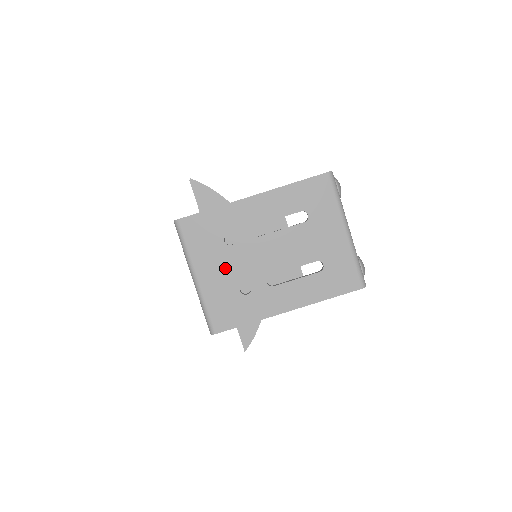
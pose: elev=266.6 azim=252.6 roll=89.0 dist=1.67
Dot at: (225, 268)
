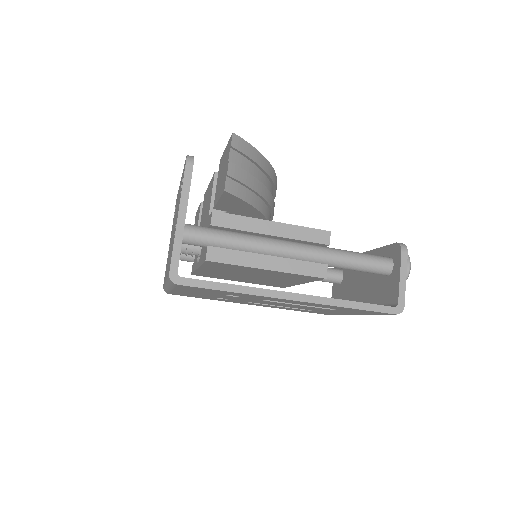
Dot at: (210, 295)
